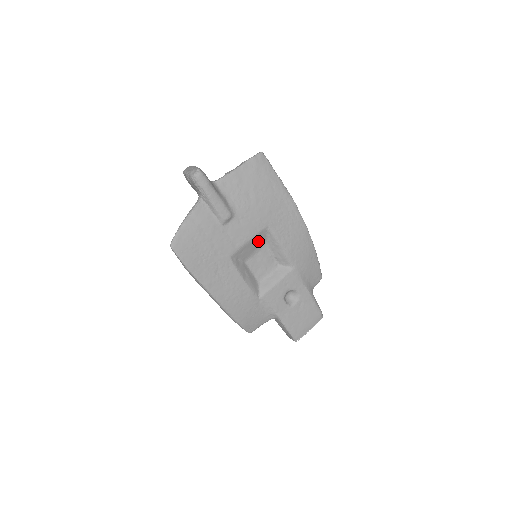
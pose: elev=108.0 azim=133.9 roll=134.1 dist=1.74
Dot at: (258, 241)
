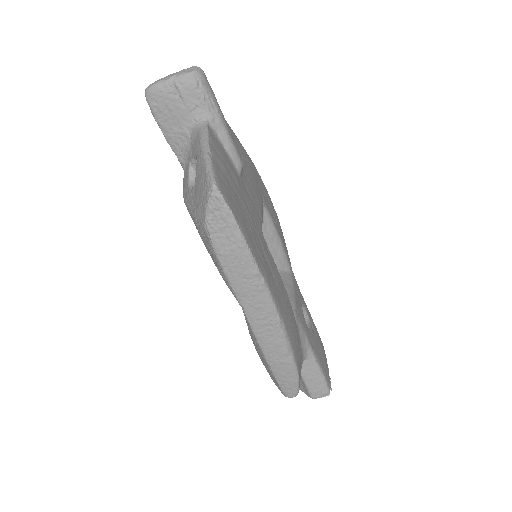
Dot at: occluded
